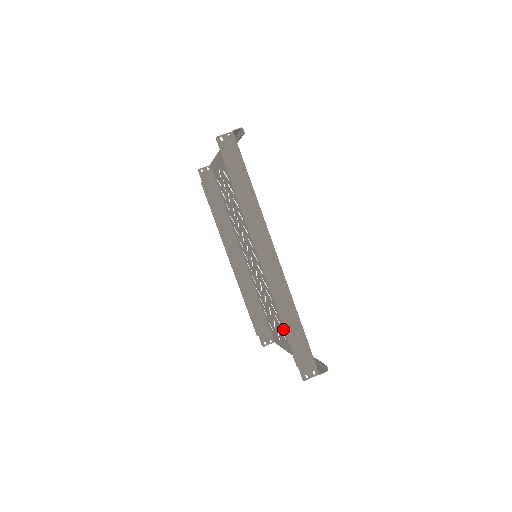
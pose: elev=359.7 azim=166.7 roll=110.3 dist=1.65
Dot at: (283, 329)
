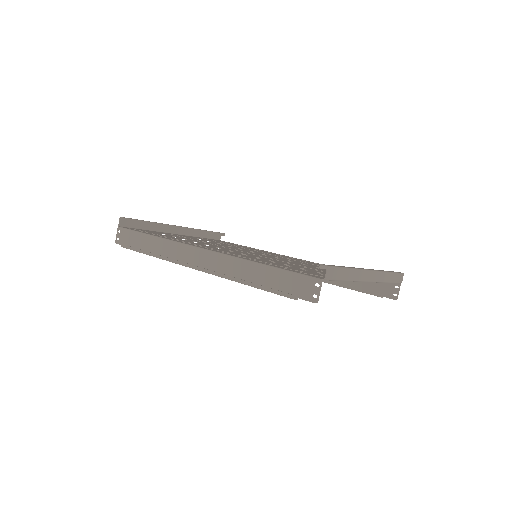
Dot at: occluded
